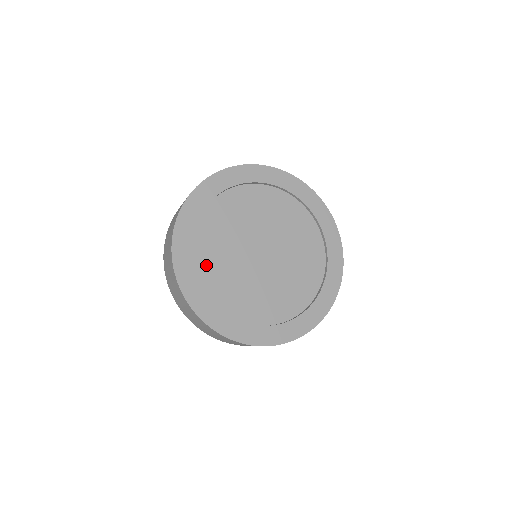
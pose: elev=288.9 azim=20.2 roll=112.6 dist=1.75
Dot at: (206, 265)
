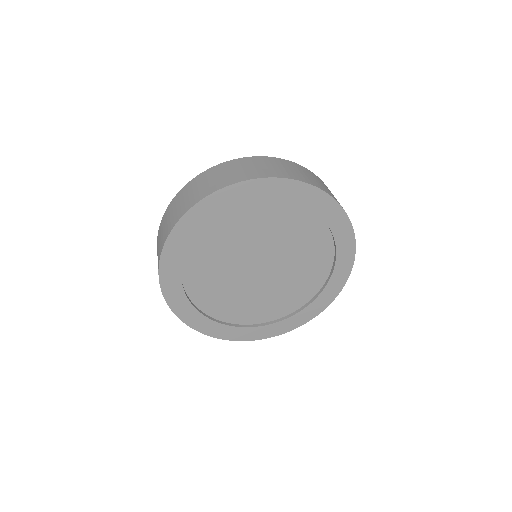
Dot at: (207, 238)
